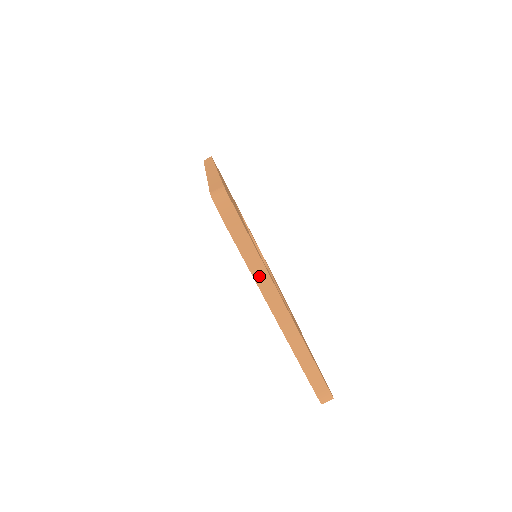
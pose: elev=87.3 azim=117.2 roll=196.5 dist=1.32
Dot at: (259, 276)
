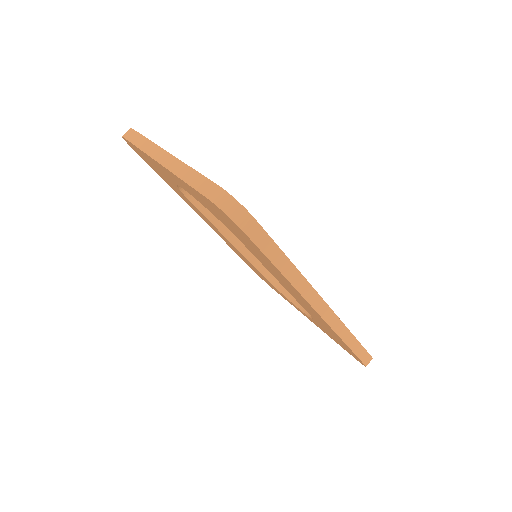
Dot at: (145, 147)
